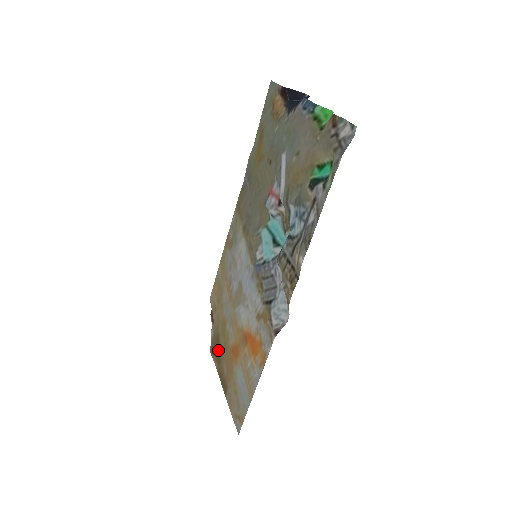
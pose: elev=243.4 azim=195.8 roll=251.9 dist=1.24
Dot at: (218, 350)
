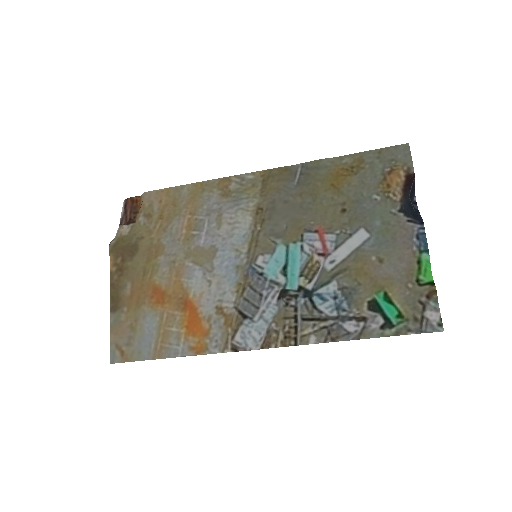
Dot at: (127, 260)
